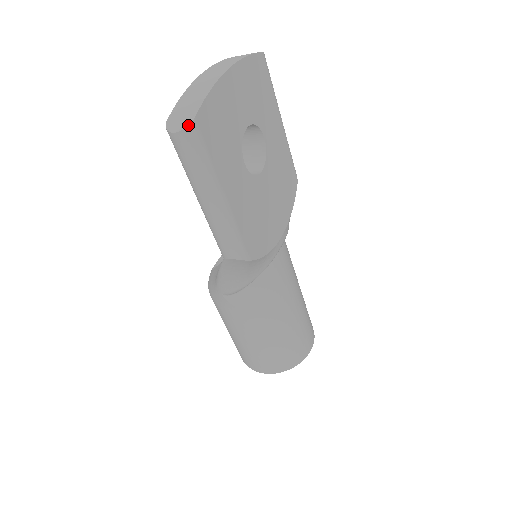
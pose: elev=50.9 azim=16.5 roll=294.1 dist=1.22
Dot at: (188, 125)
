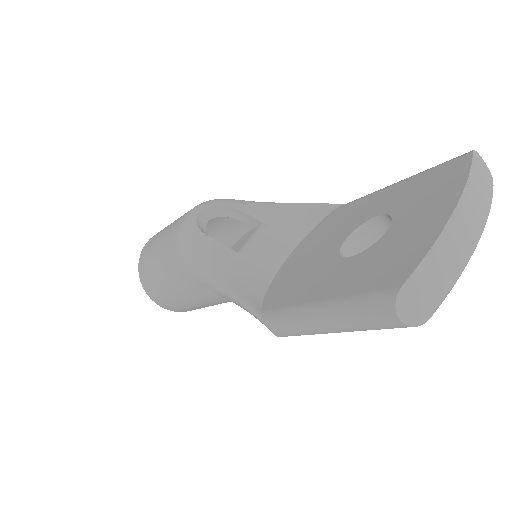
Dot at: occluded
